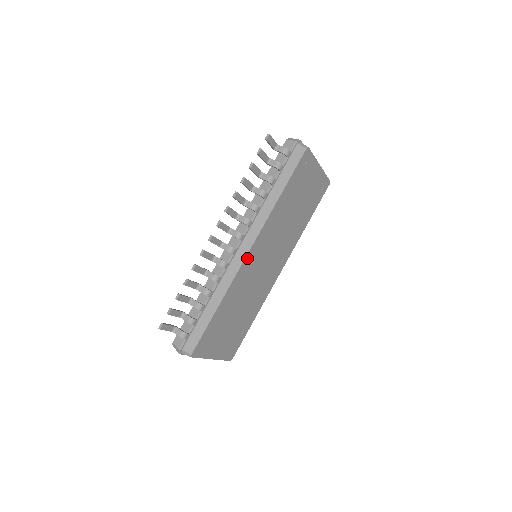
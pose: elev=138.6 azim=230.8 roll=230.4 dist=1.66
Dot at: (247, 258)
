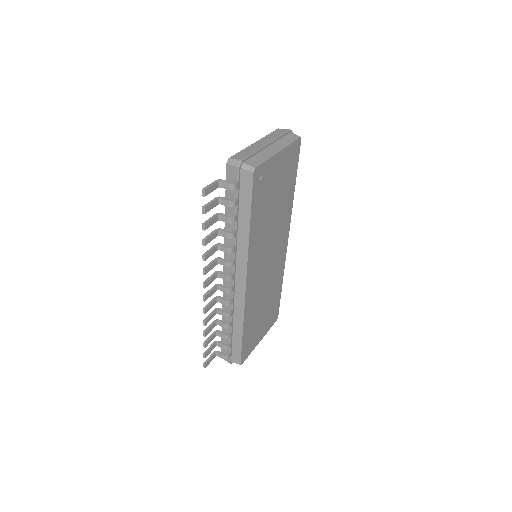
Dot at: (247, 288)
